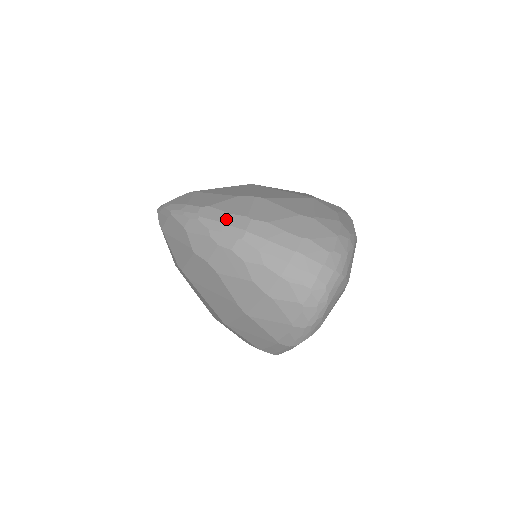
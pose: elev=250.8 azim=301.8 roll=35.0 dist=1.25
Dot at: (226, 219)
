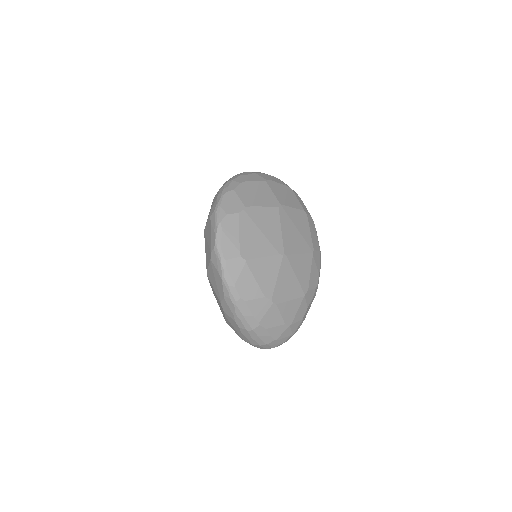
Dot at: (248, 317)
